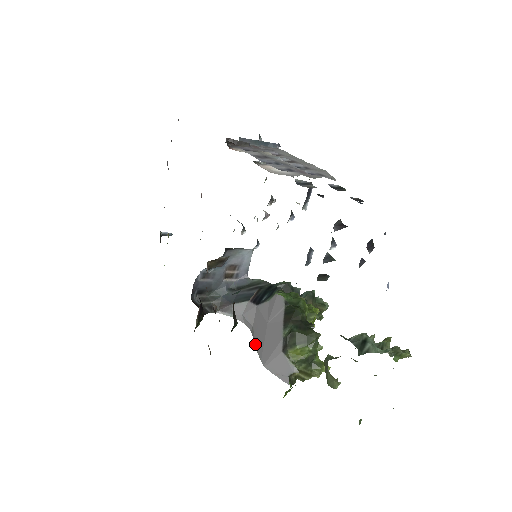
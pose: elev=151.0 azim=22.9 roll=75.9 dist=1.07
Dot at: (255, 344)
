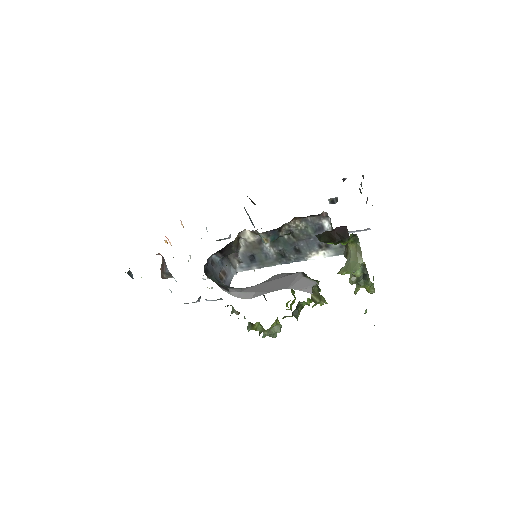
Dot at: (267, 292)
